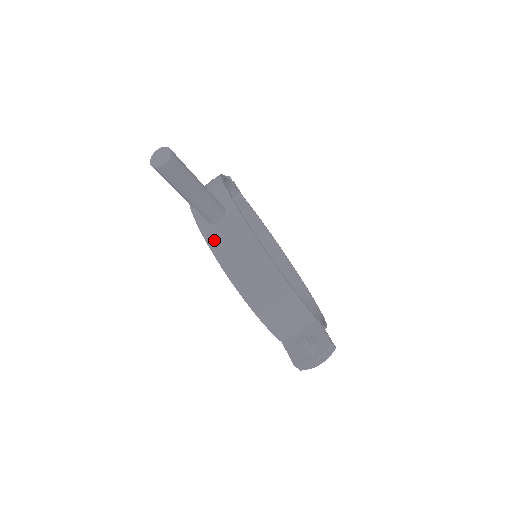
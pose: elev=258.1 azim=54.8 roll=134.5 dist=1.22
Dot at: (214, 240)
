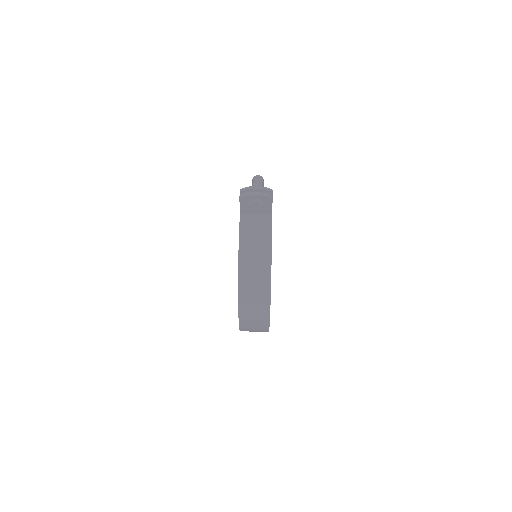
Dot at: occluded
